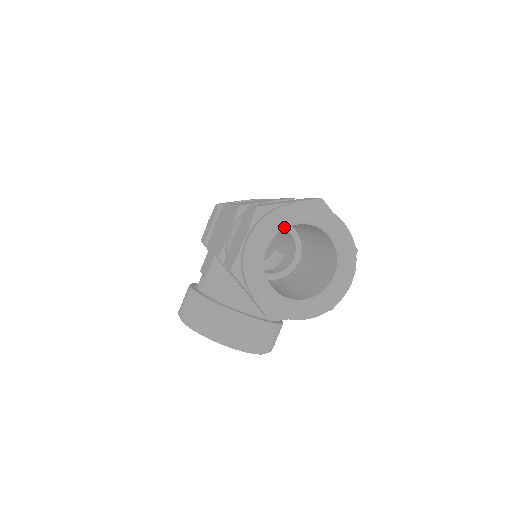
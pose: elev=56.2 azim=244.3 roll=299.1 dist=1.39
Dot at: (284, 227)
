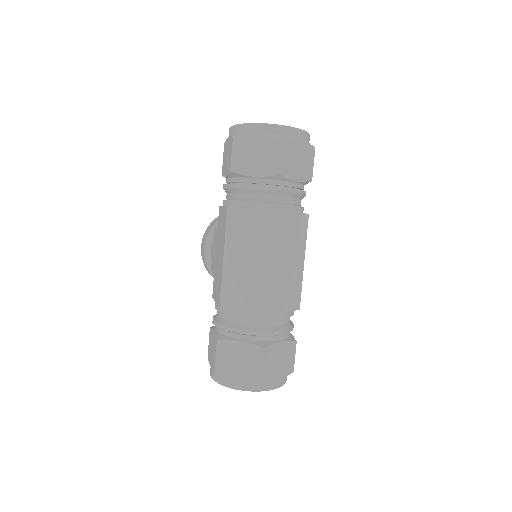
Dot at: occluded
